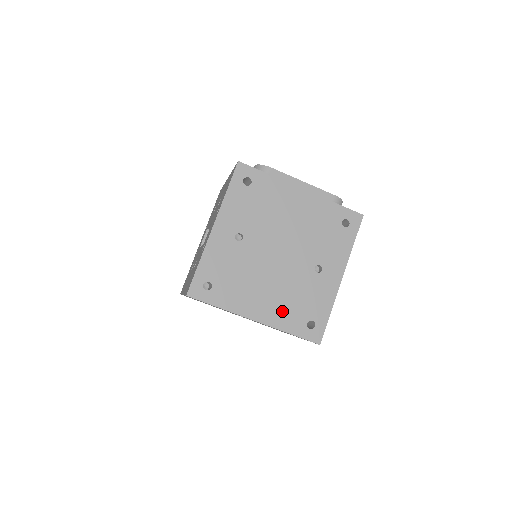
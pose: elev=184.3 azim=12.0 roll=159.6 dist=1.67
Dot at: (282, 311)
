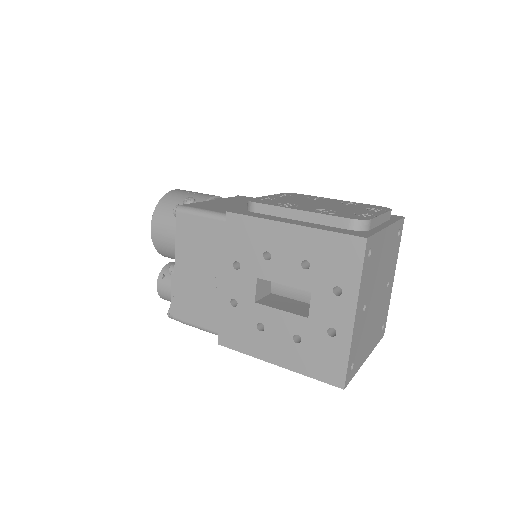
Dot at: (375, 335)
